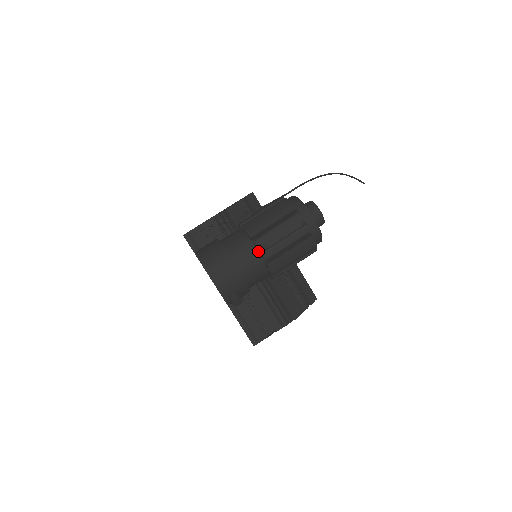
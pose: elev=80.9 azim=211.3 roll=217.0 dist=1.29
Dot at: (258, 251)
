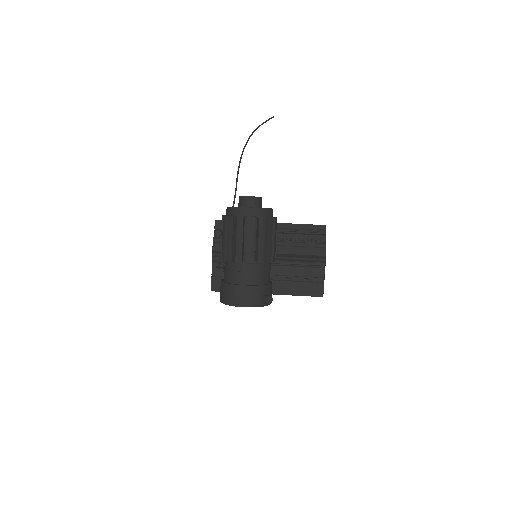
Dot at: (245, 262)
